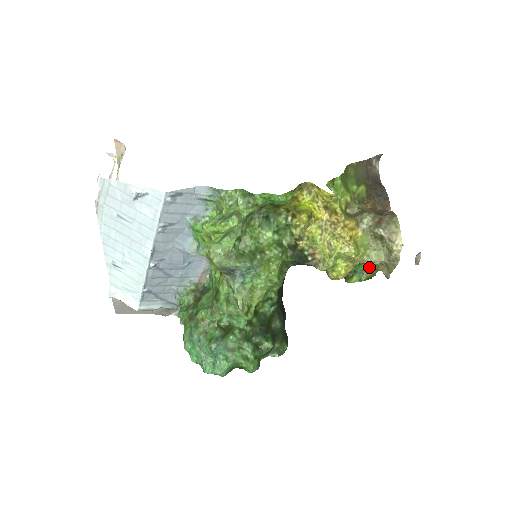
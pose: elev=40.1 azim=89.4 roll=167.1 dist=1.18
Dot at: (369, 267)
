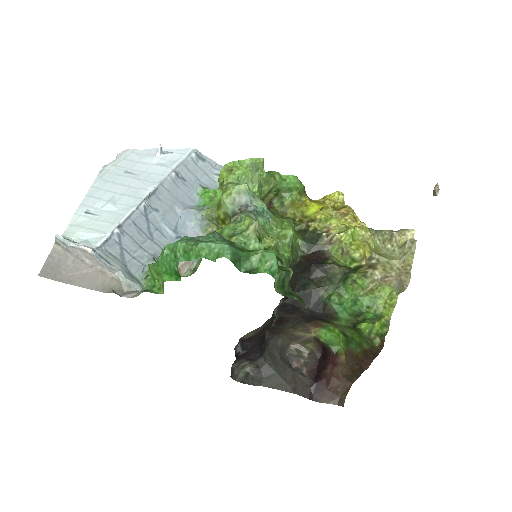
Dot at: (380, 314)
